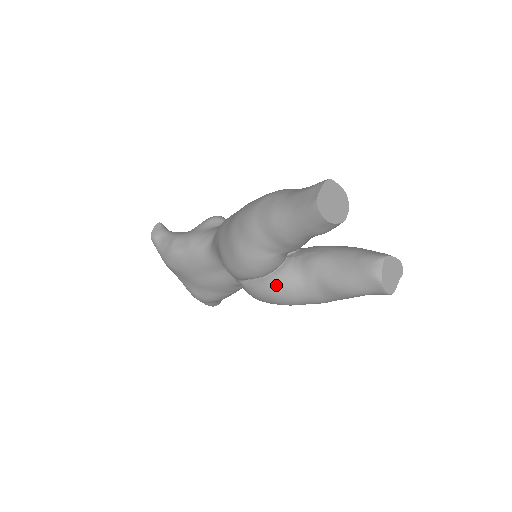
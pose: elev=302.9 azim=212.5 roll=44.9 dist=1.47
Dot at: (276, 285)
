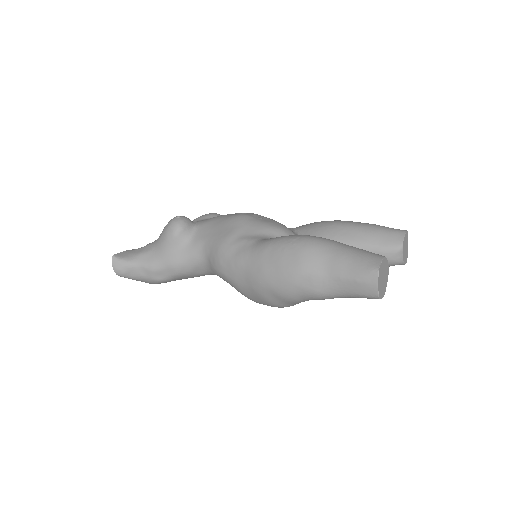
Dot at: occluded
